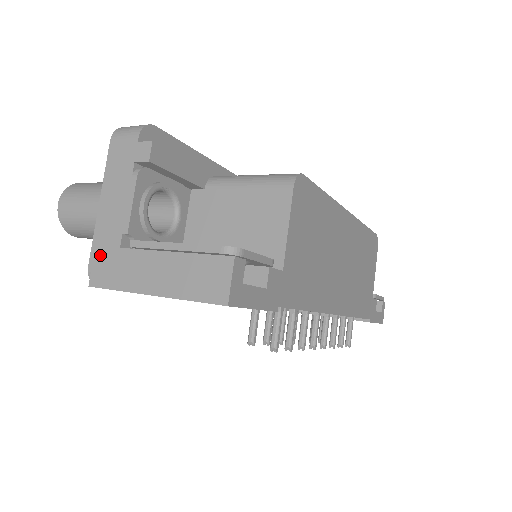
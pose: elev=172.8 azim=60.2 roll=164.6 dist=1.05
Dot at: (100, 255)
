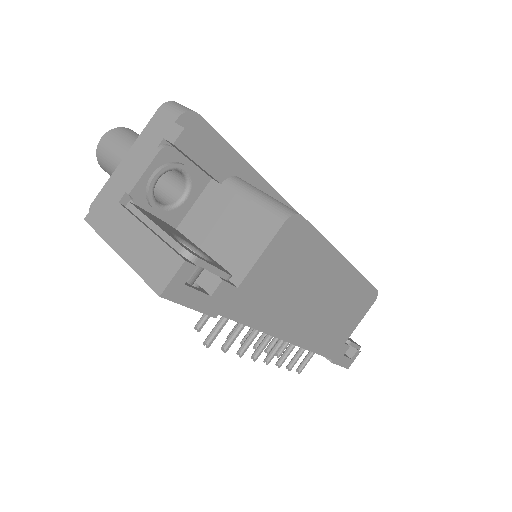
Dot at: (103, 199)
